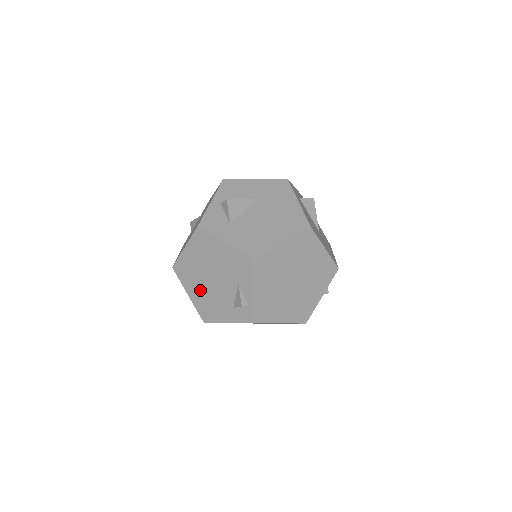
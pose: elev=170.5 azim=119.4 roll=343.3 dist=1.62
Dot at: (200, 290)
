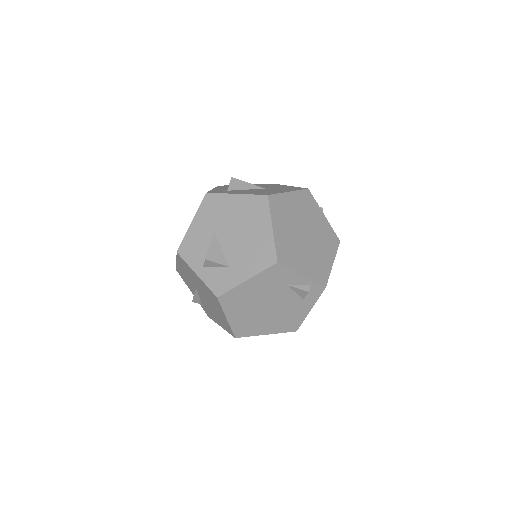
Dot at: (270, 322)
